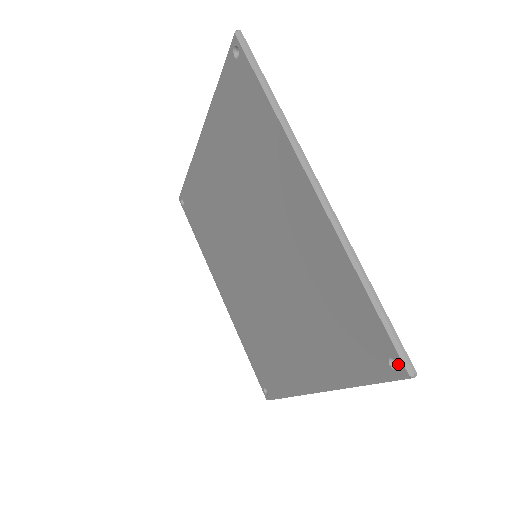
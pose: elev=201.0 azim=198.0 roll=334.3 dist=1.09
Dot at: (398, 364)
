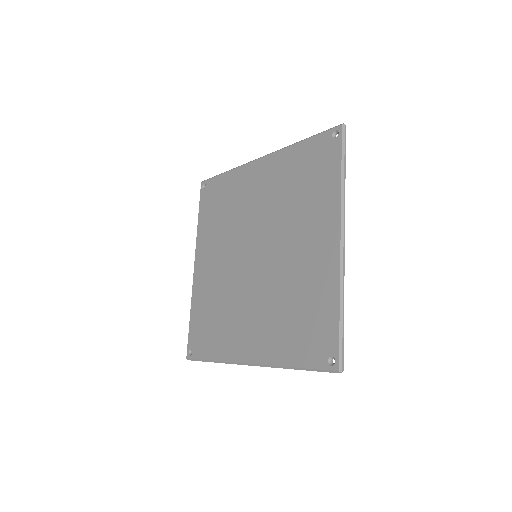
Dot at: (333, 363)
